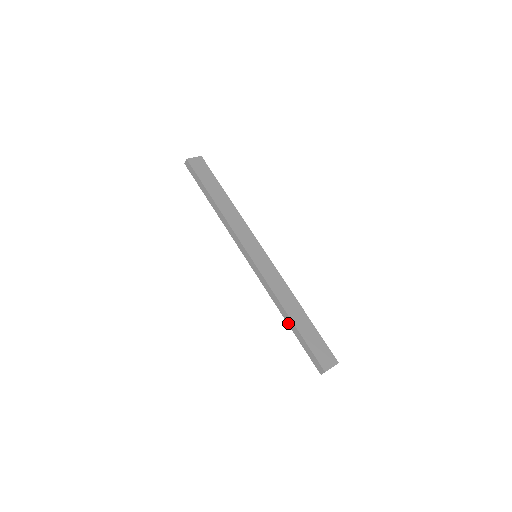
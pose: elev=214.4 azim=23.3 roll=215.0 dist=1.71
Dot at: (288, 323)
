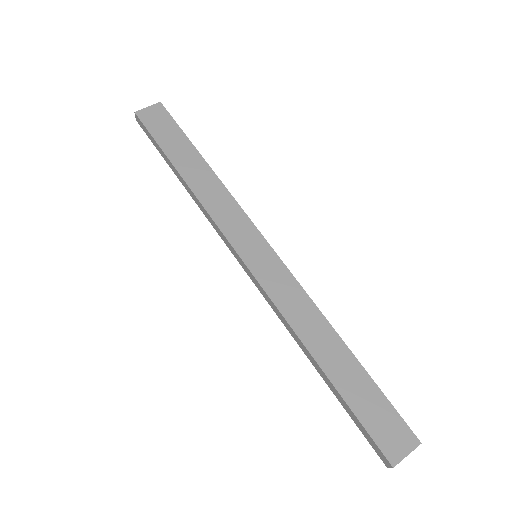
Dot at: (319, 373)
